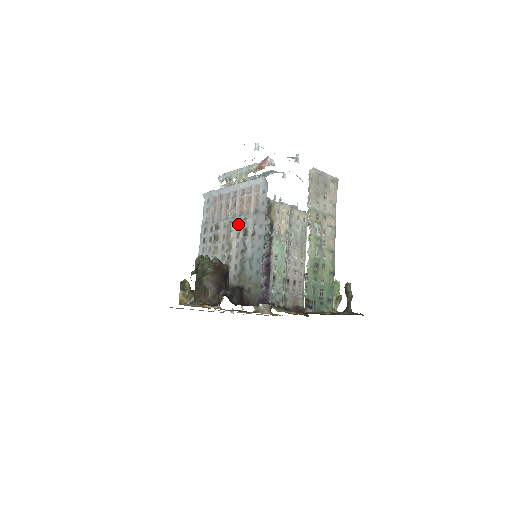
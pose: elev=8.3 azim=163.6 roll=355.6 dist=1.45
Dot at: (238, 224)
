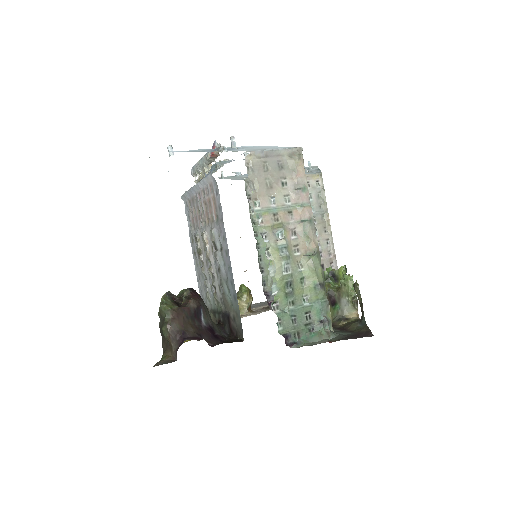
Dot at: (209, 235)
